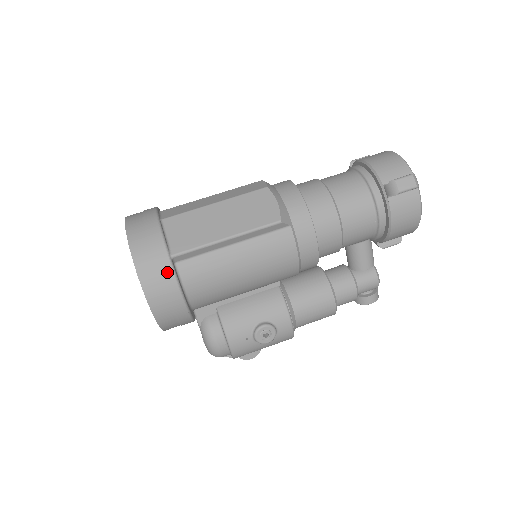
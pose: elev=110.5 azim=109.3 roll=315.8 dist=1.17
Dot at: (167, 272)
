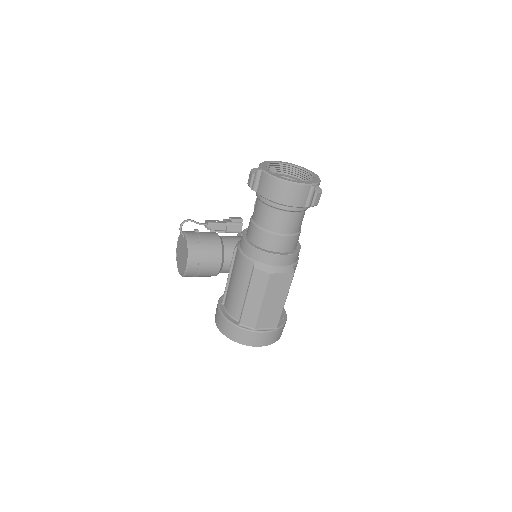
Dot at: (281, 329)
